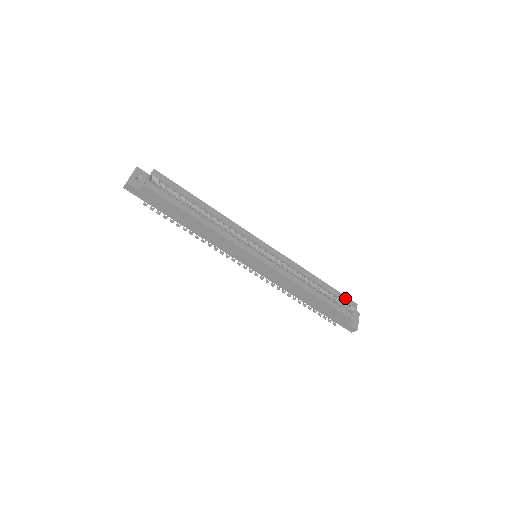
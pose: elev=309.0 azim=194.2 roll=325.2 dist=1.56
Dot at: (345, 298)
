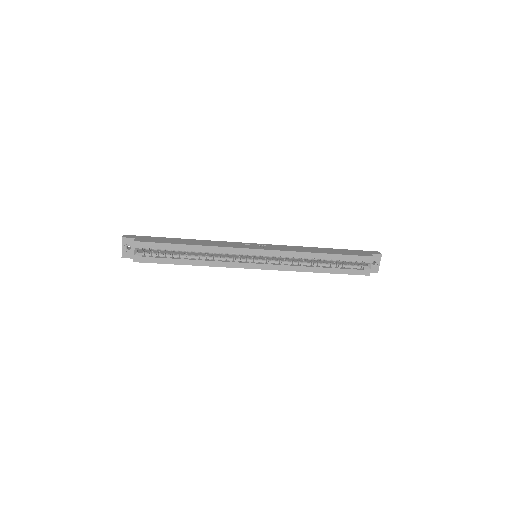
Dot at: (357, 258)
